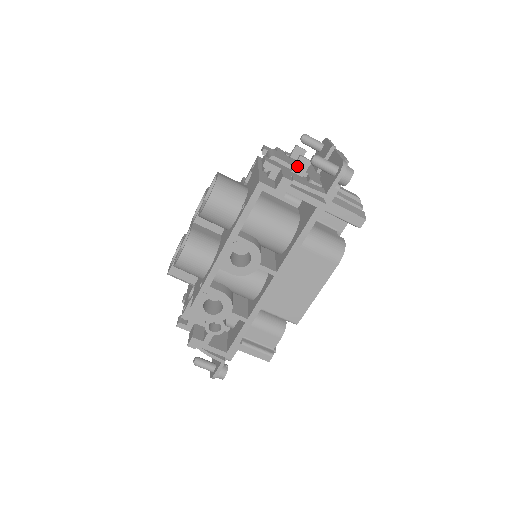
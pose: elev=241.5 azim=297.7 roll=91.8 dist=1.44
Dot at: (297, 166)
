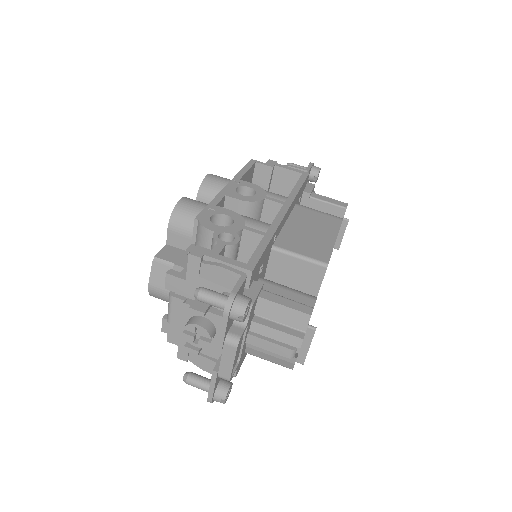
Dot at: occluded
